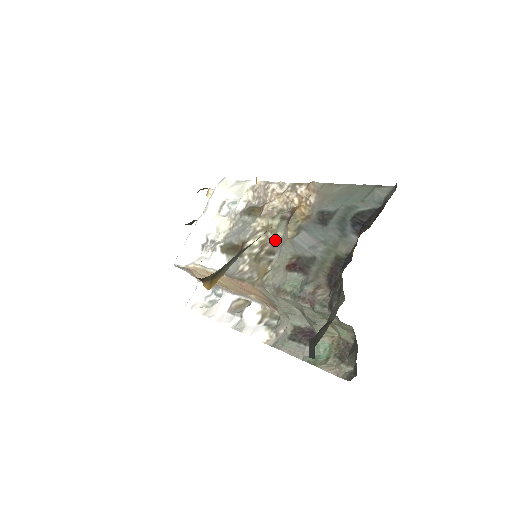
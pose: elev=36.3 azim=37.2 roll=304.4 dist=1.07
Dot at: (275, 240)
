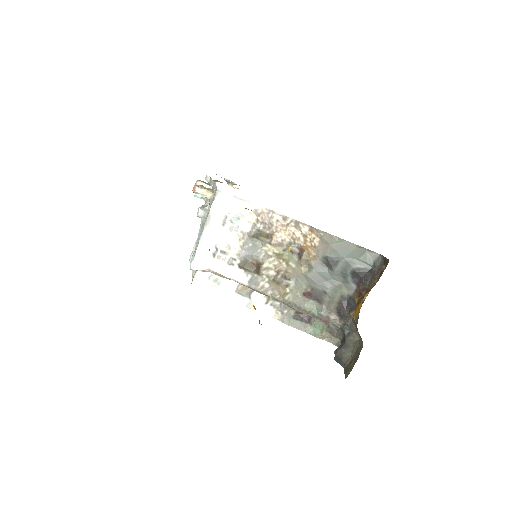
Dot at: (288, 268)
